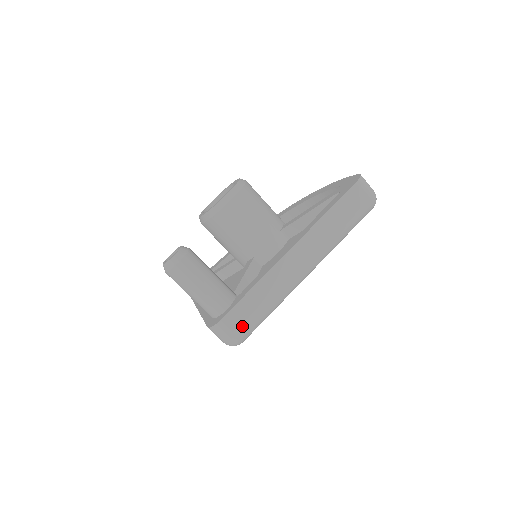
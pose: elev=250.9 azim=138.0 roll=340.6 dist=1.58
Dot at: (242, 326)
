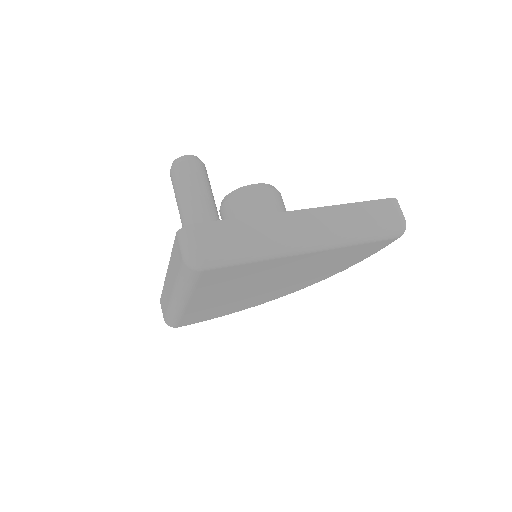
Dot at: (214, 244)
